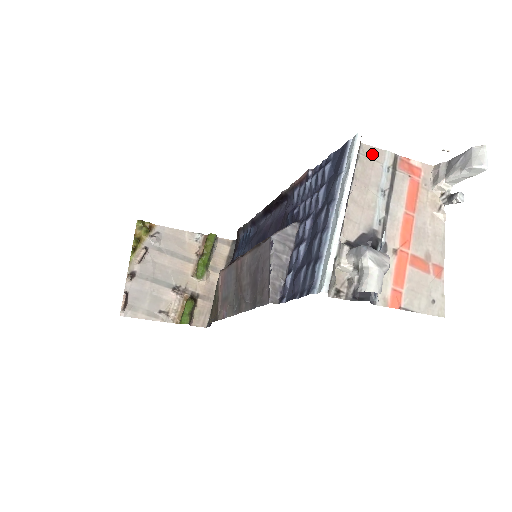
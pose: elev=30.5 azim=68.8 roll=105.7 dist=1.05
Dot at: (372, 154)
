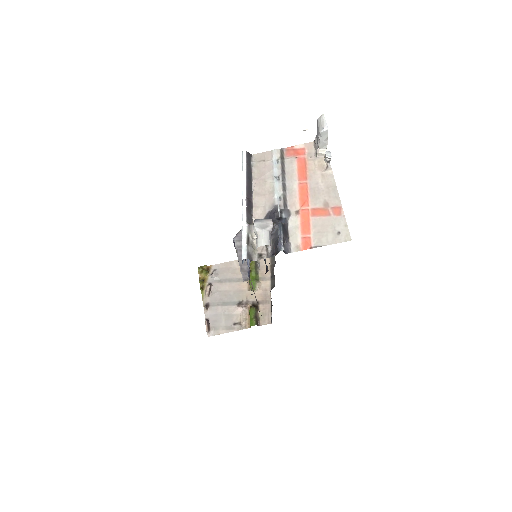
Dot at: (262, 158)
